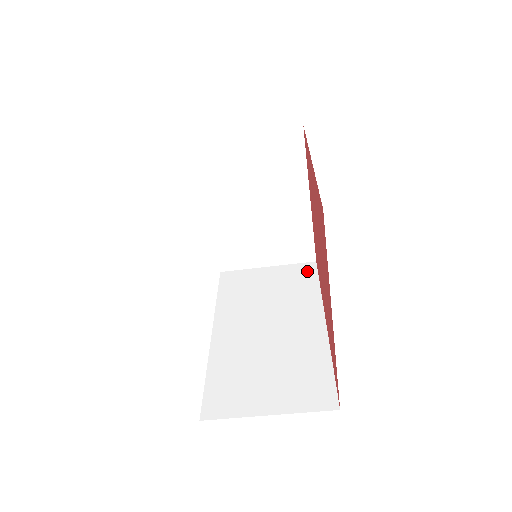
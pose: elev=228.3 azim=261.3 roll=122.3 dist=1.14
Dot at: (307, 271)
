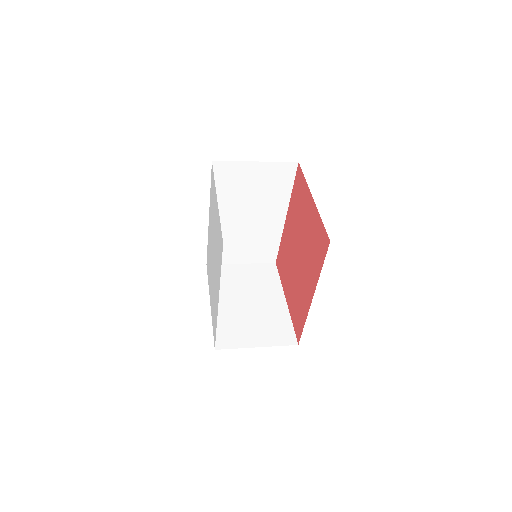
Dot at: (288, 173)
